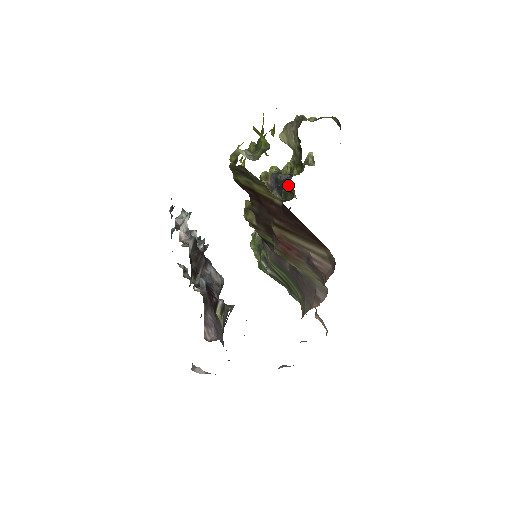
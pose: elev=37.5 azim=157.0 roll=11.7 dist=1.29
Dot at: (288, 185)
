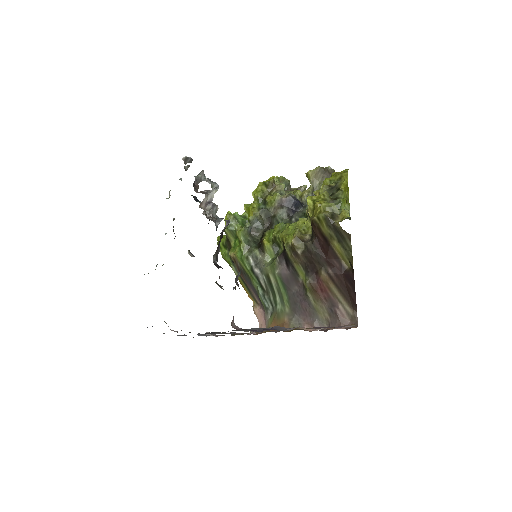
Dot at: occluded
